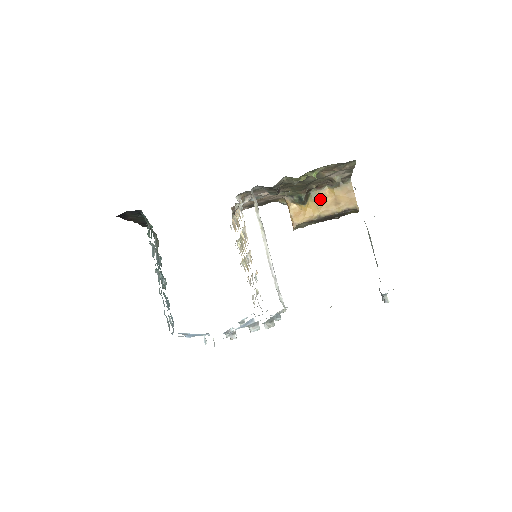
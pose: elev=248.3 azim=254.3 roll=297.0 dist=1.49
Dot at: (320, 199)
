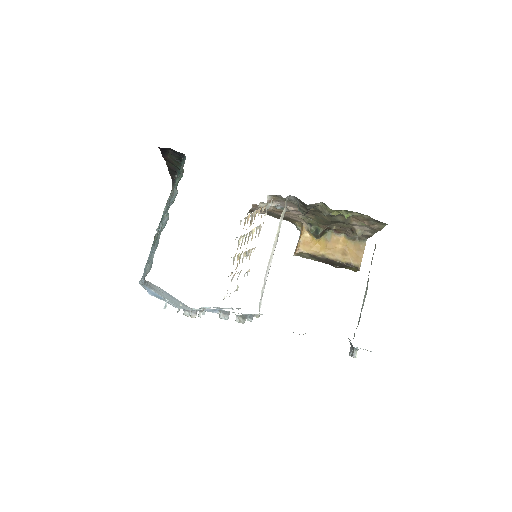
Dot at: (332, 242)
